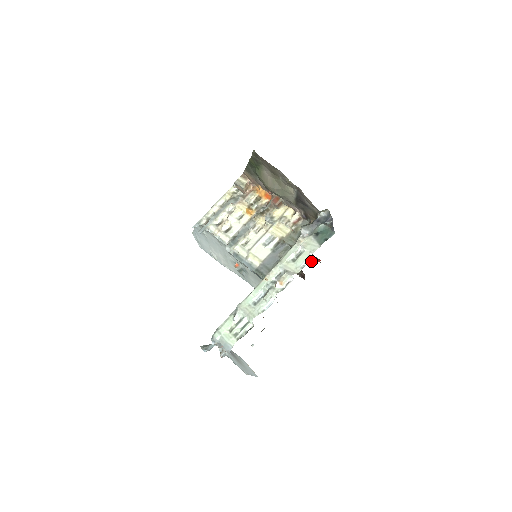
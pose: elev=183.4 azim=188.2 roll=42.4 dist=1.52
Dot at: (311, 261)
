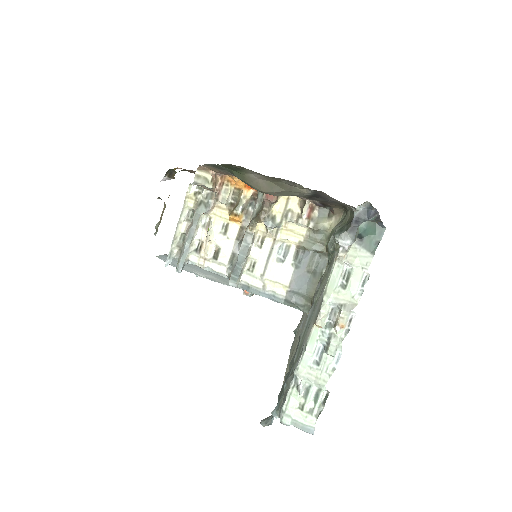
Dot at: occluded
